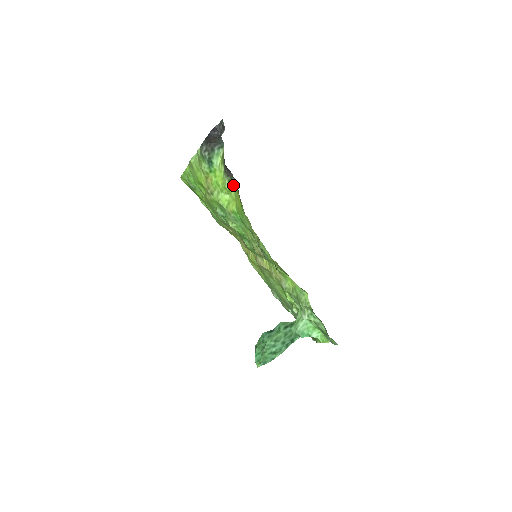
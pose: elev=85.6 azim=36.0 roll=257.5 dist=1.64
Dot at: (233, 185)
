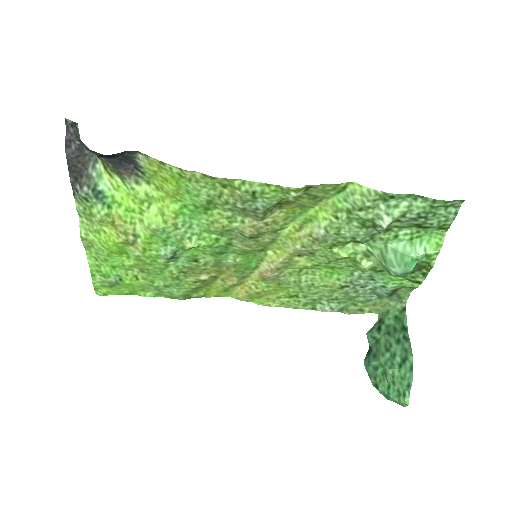
Dot at: (146, 182)
